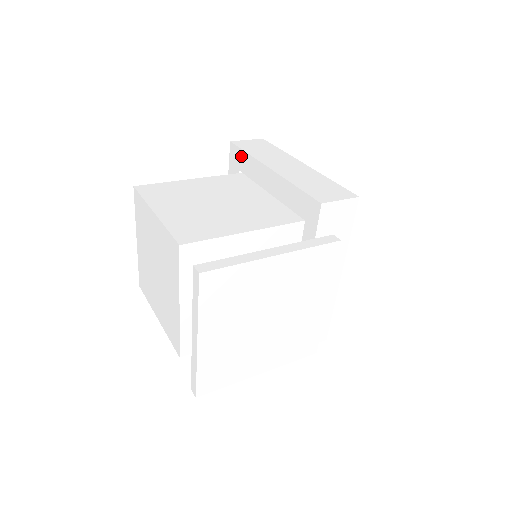
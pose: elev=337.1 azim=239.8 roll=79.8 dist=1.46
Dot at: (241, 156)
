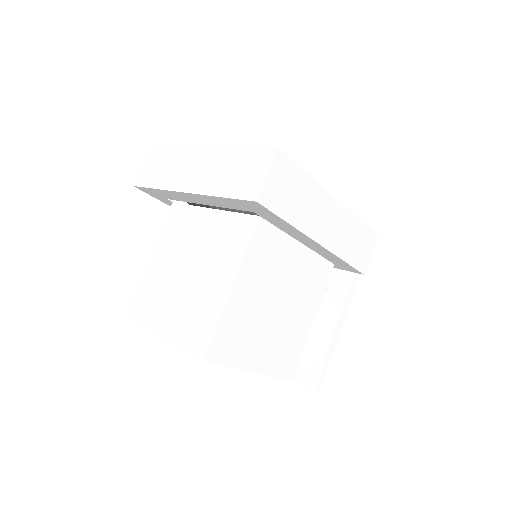
Dot at: (272, 217)
